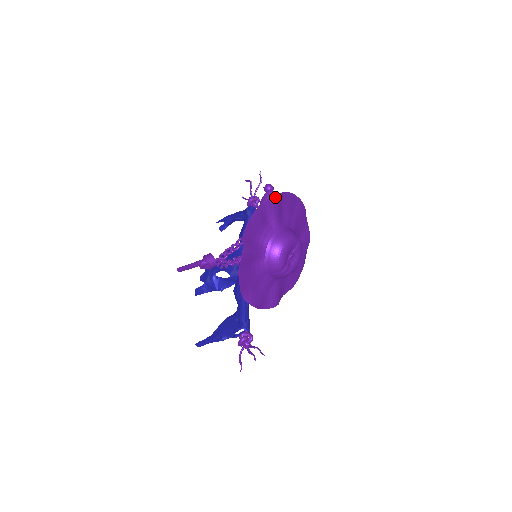
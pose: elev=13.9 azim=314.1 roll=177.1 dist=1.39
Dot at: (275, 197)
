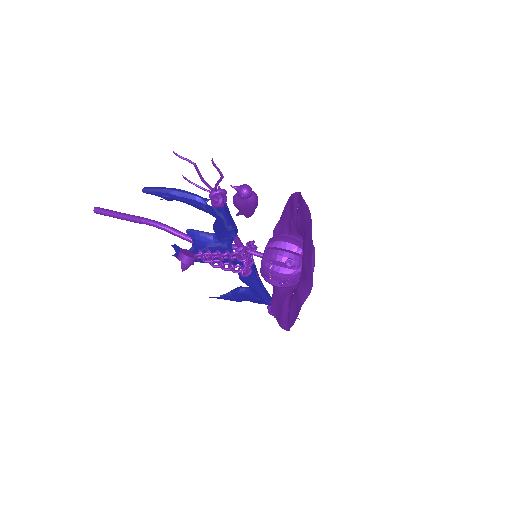
Dot at: (311, 289)
